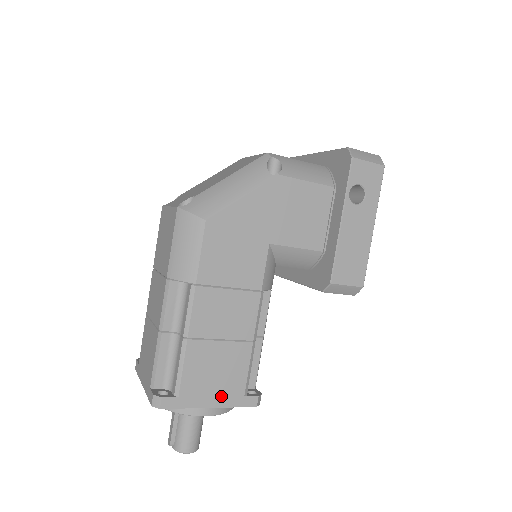
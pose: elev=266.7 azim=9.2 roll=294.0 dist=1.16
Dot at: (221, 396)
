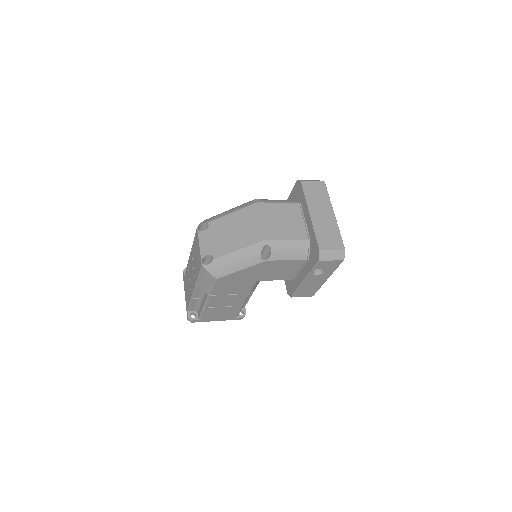
Dot at: (223, 318)
